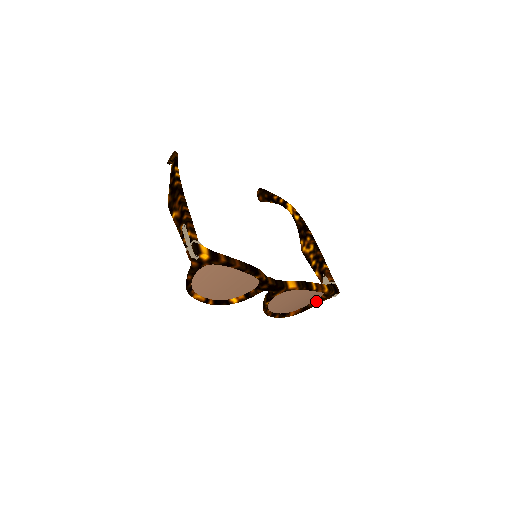
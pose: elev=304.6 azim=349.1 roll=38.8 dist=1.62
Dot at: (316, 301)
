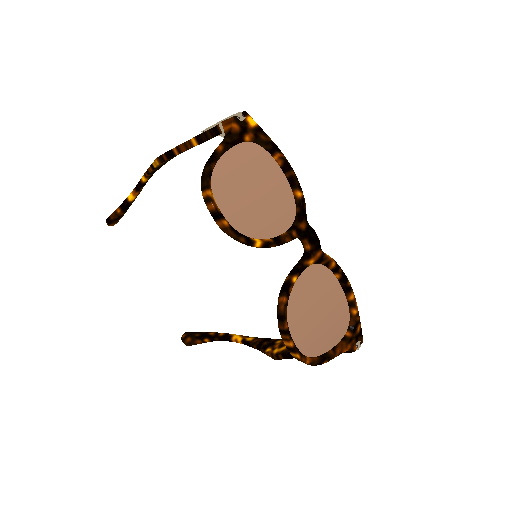
Dot at: (337, 345)
